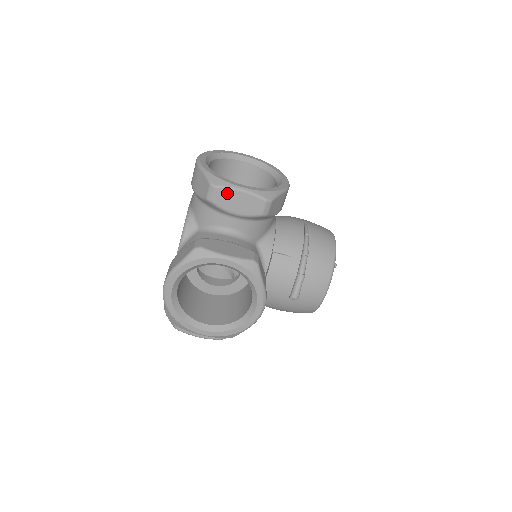
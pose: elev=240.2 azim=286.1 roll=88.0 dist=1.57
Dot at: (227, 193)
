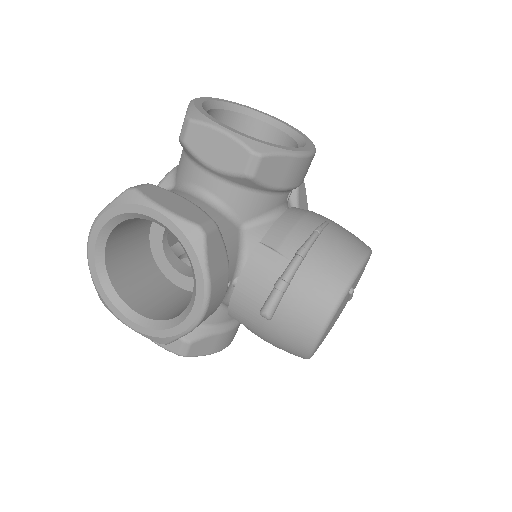
Dot at: (203, 132)
